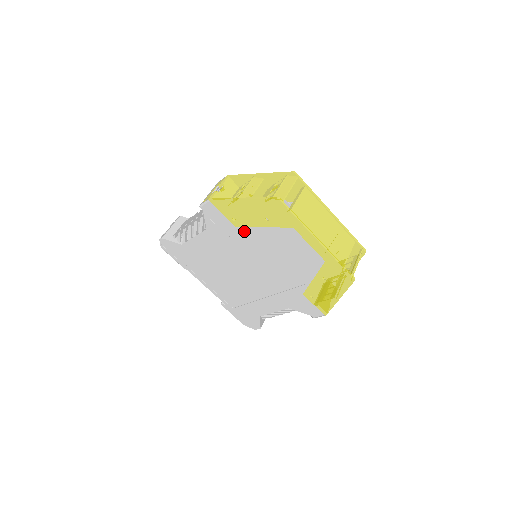
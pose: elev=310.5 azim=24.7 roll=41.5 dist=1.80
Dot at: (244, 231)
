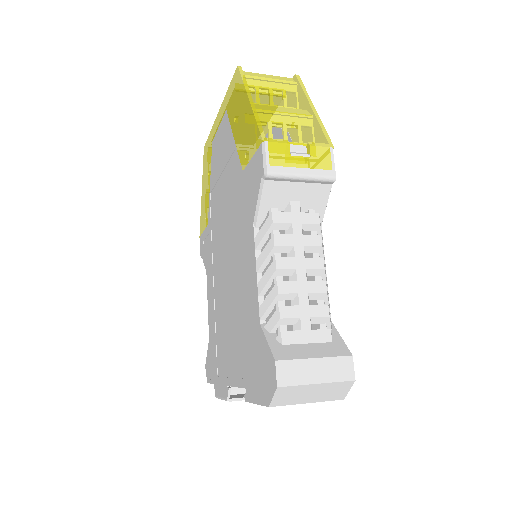
Dot at: (210, 215)
